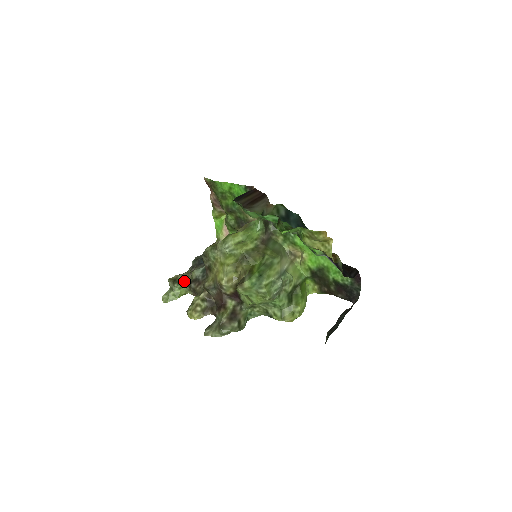
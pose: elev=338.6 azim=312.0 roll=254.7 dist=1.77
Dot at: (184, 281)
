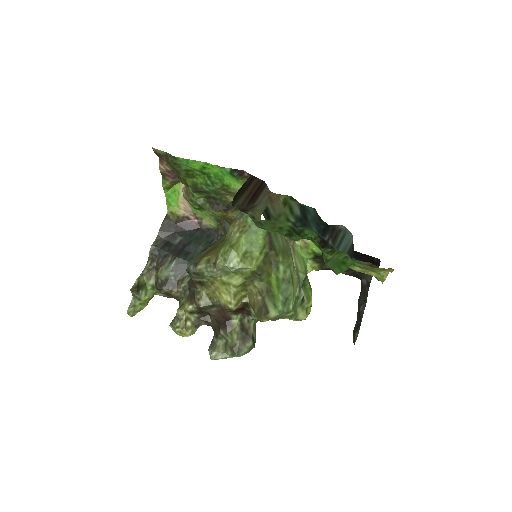
Dot at: (147, 282)
